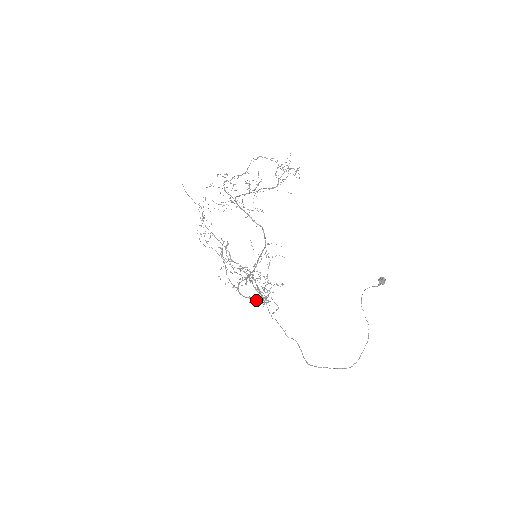
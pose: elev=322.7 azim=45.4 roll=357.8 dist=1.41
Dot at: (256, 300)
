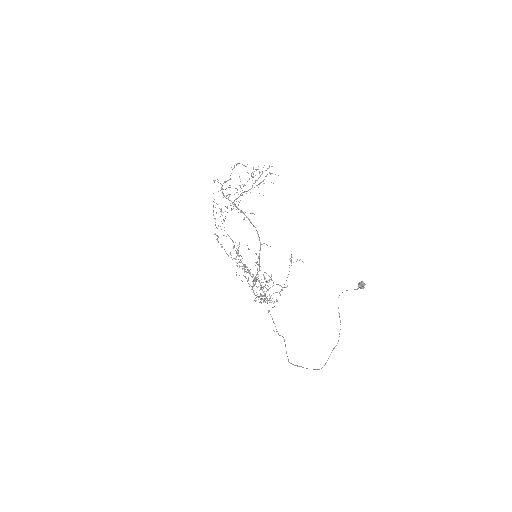
Dot at: occluded
